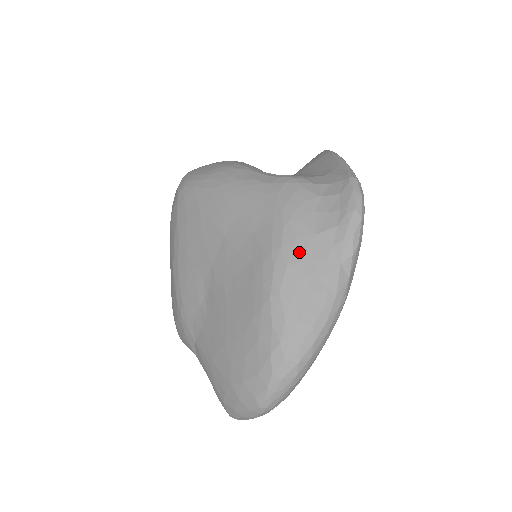
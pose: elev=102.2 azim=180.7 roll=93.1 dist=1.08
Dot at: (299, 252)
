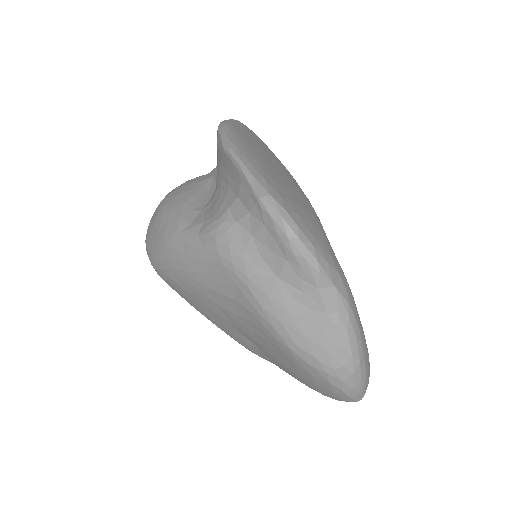
Dot at: (279, 303)
